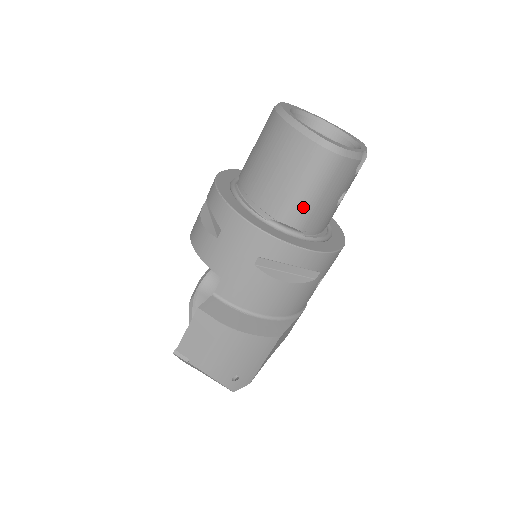
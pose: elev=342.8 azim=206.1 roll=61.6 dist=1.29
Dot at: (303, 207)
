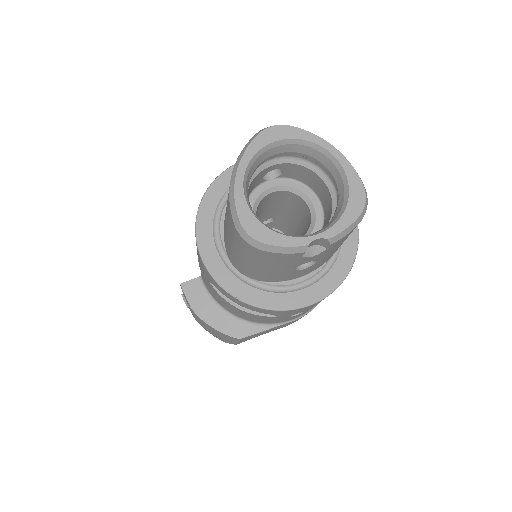
Dot at: (242, 265)
